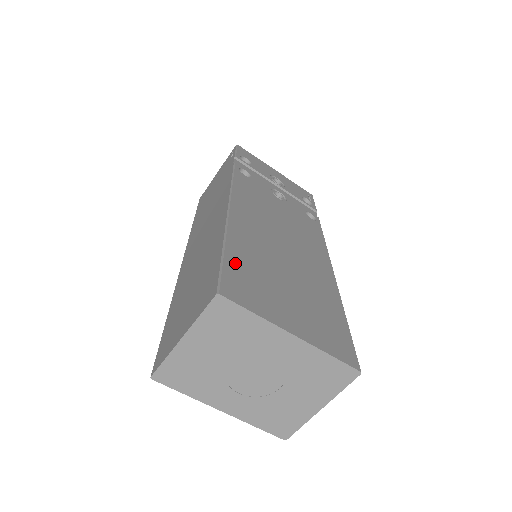
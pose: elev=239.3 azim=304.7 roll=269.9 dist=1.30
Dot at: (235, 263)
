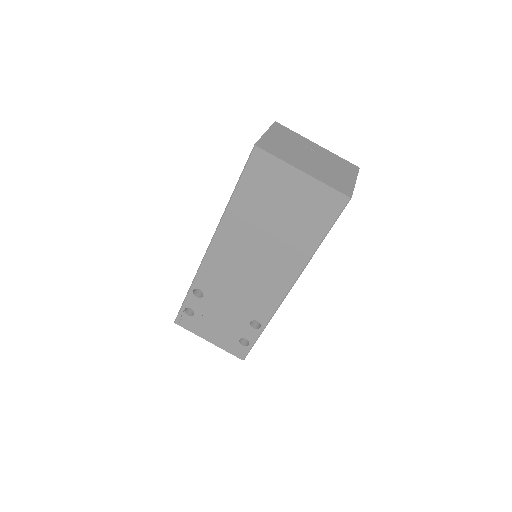
Dot at: occluded
